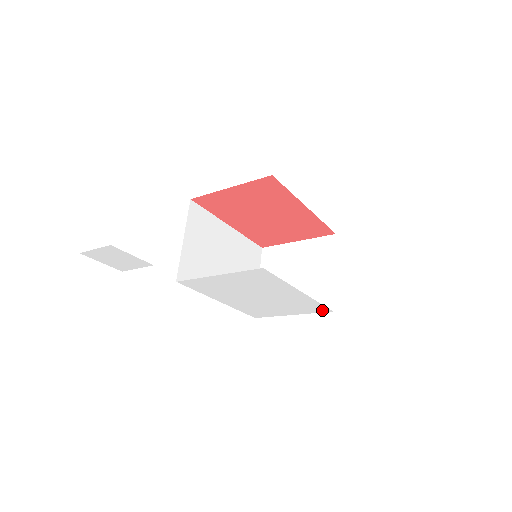
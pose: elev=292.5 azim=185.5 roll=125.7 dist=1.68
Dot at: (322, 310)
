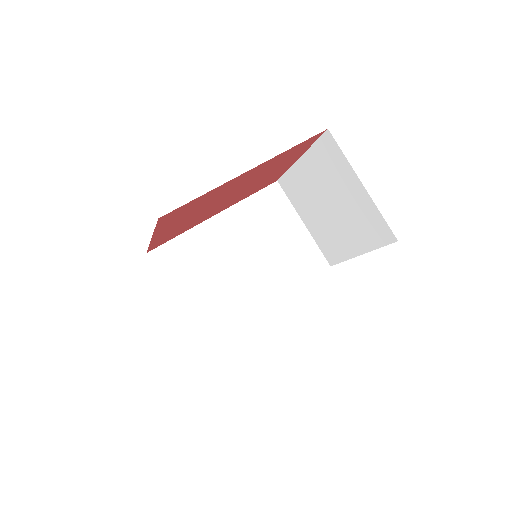
Dot at: occluded
